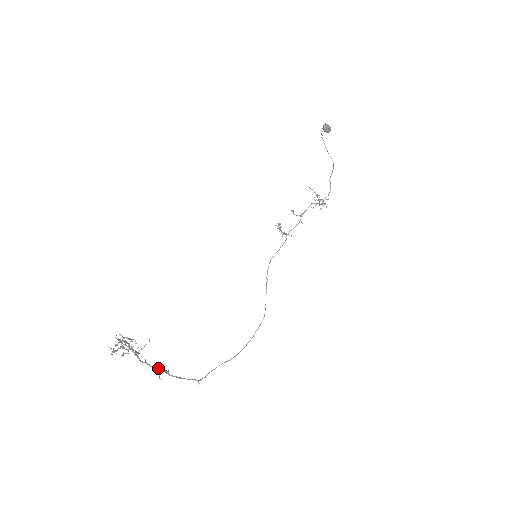
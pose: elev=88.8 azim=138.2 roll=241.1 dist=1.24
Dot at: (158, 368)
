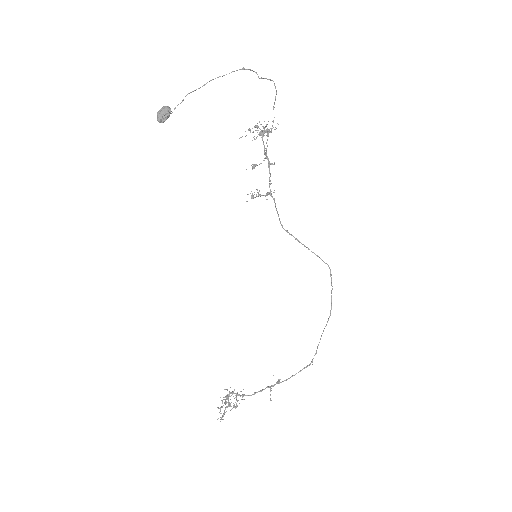
Dot at: (268, 387)
